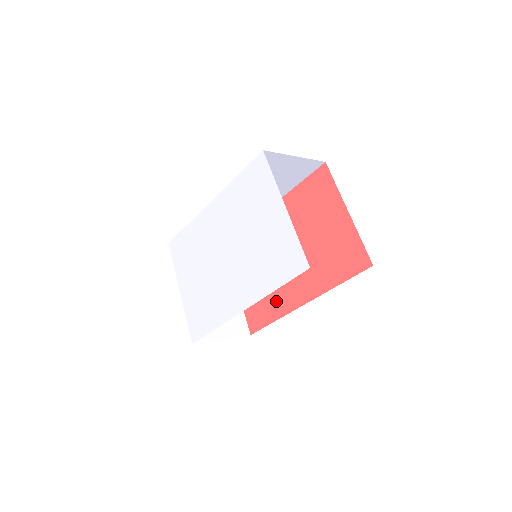
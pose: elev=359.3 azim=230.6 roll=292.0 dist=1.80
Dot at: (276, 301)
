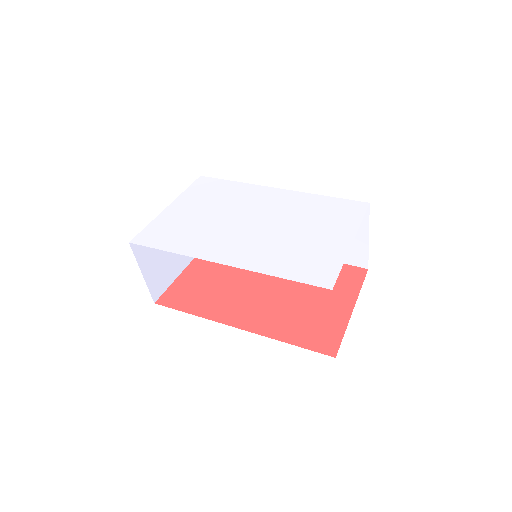
Dot at: (214, 304)
